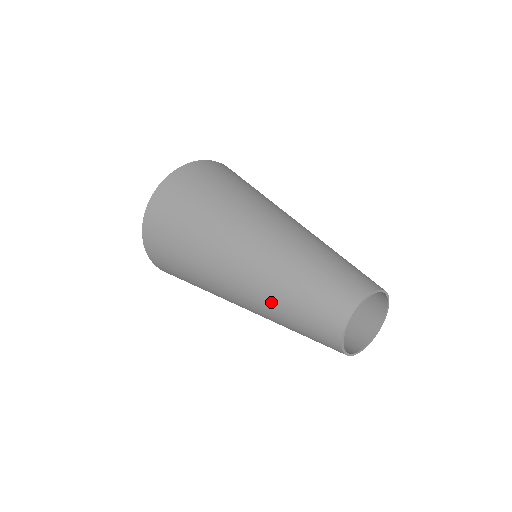
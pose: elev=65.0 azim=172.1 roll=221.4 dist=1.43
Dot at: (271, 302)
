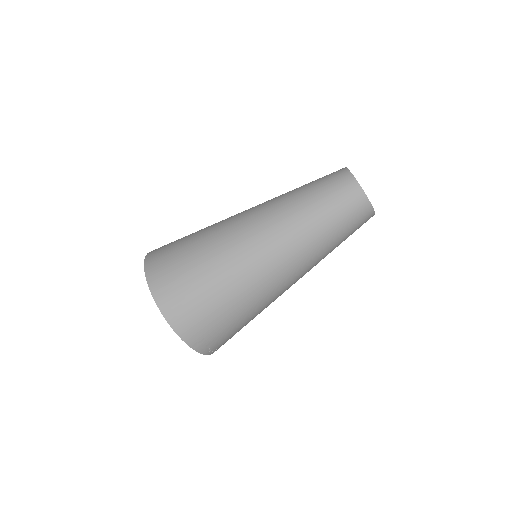
Dot at: (298, 214)
